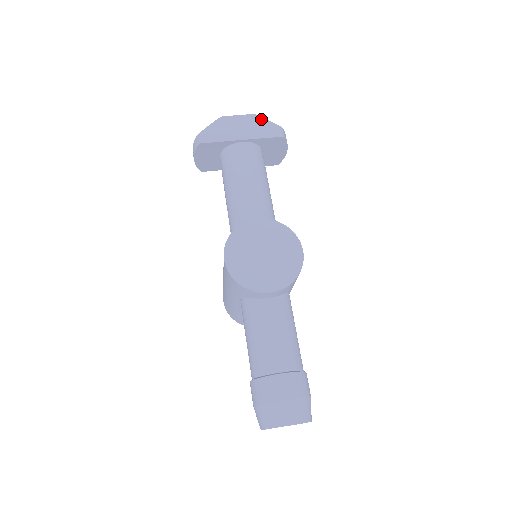
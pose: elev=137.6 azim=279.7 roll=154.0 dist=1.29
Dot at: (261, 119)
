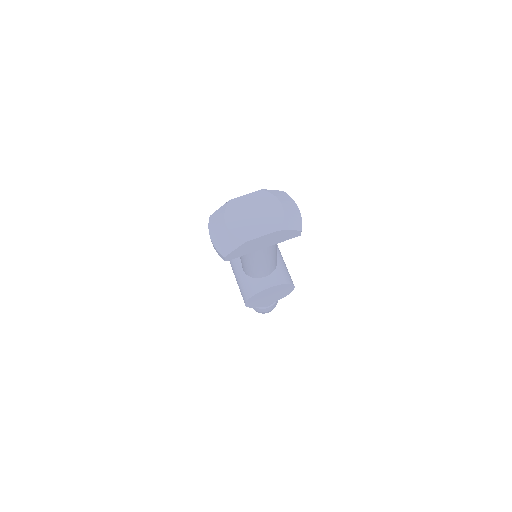
Dot at: (284, 232)
